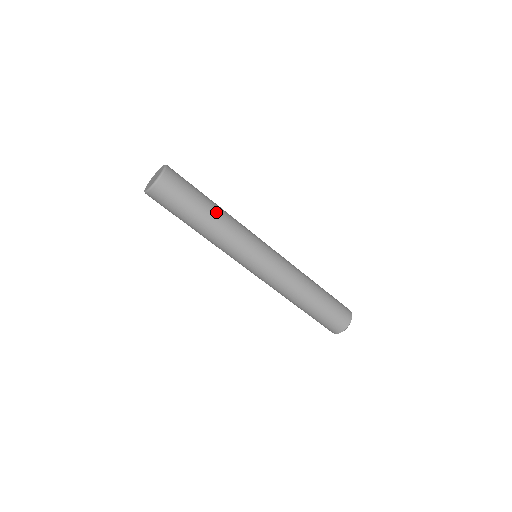
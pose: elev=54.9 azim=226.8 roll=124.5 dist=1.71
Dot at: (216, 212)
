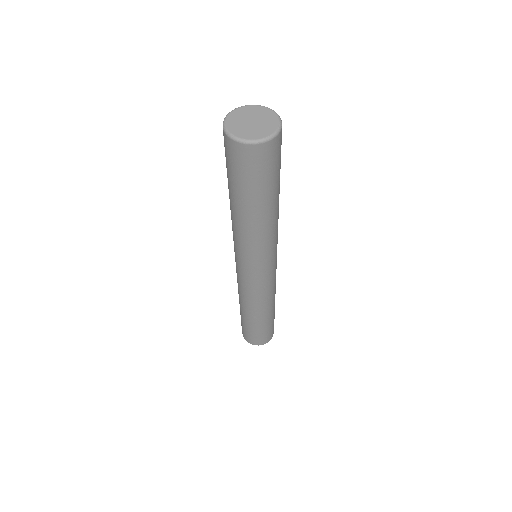
Dot at: occluded
